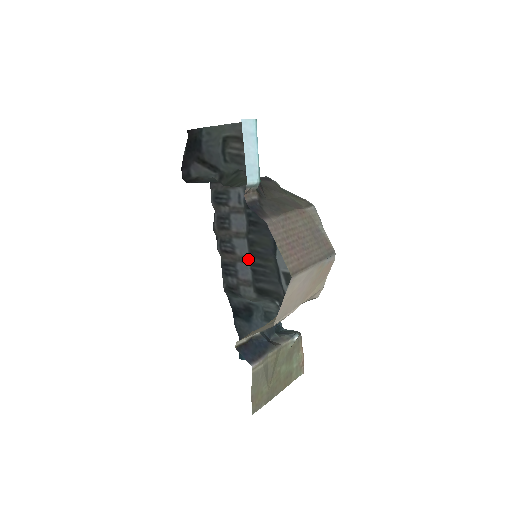
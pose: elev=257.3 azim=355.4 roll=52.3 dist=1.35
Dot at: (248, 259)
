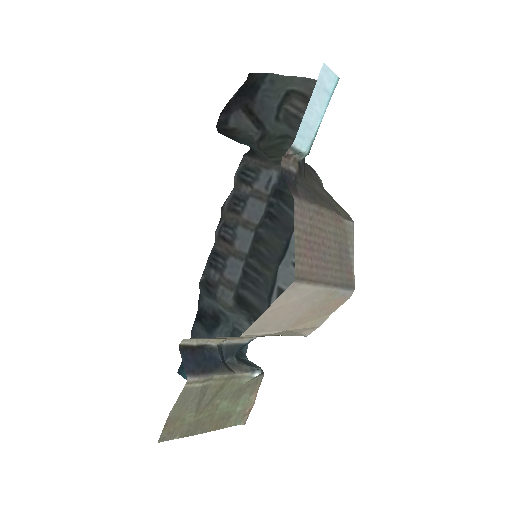
Dot at: (245, 257)
